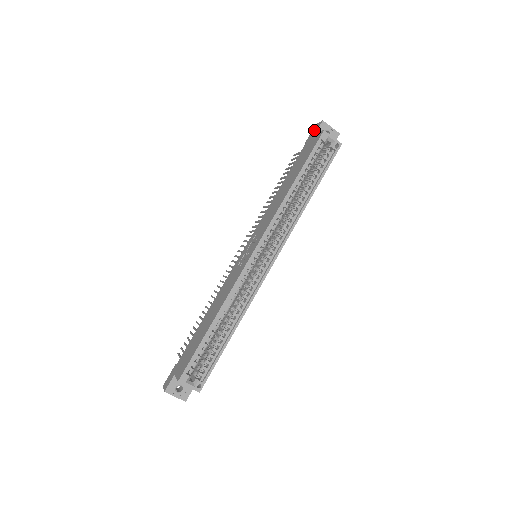
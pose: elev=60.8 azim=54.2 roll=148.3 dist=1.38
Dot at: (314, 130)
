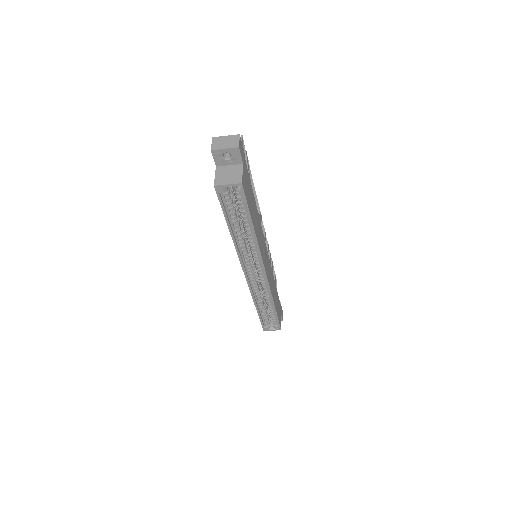
Dot at: occluded
